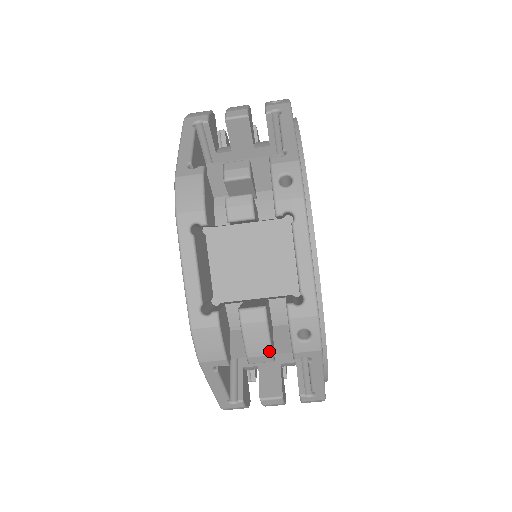
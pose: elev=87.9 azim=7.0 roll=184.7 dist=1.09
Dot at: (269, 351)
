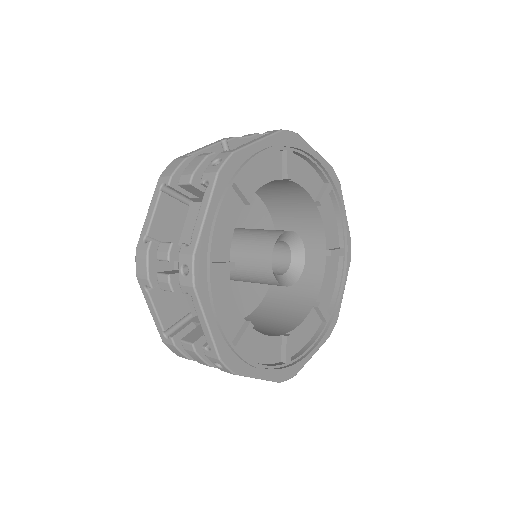
Dot at: (207, 365)
